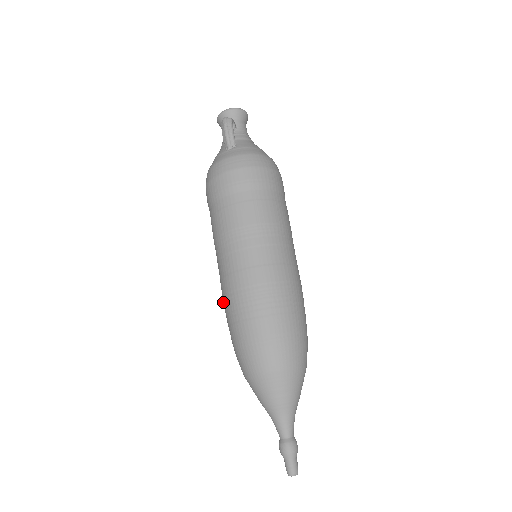
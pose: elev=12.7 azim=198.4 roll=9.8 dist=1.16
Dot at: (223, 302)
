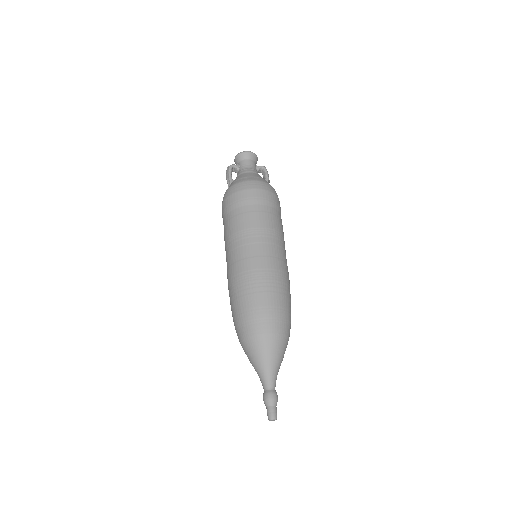
Dot at: occluded
